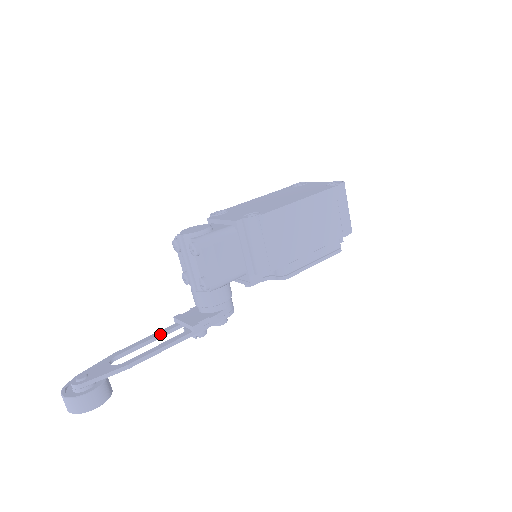
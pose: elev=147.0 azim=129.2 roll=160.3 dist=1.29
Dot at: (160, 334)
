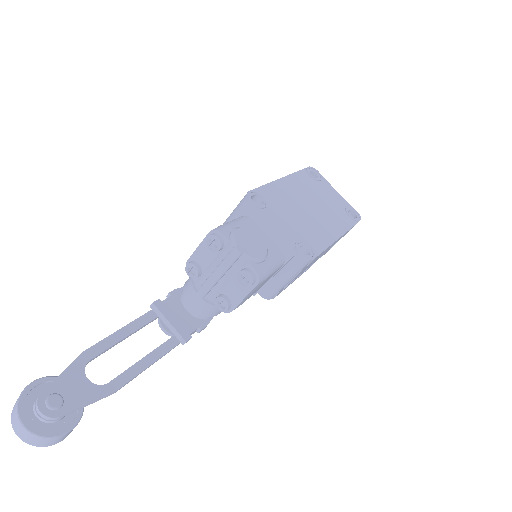
Dot at: (138, 329)
